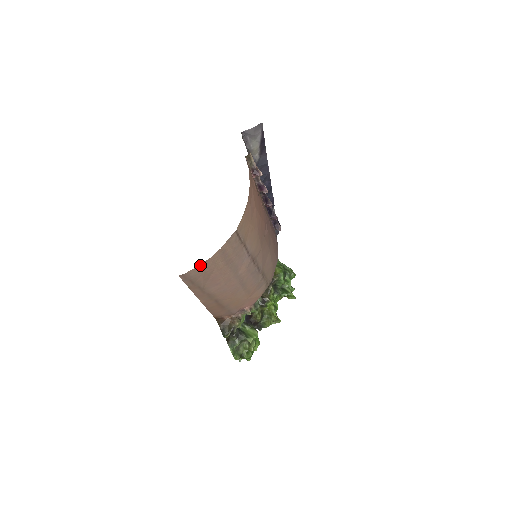
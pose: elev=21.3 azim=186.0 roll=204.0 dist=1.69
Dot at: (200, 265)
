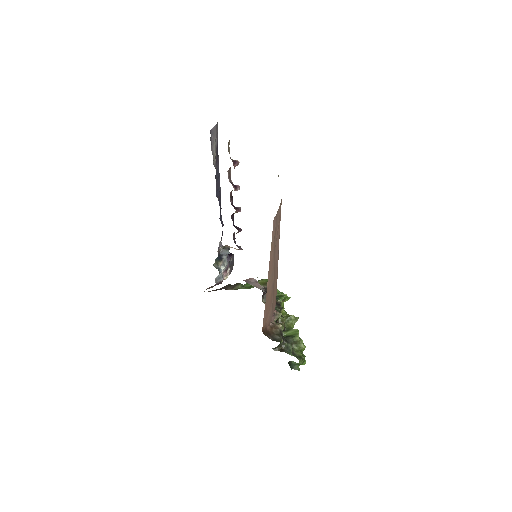
Dot at: (280, 205)
